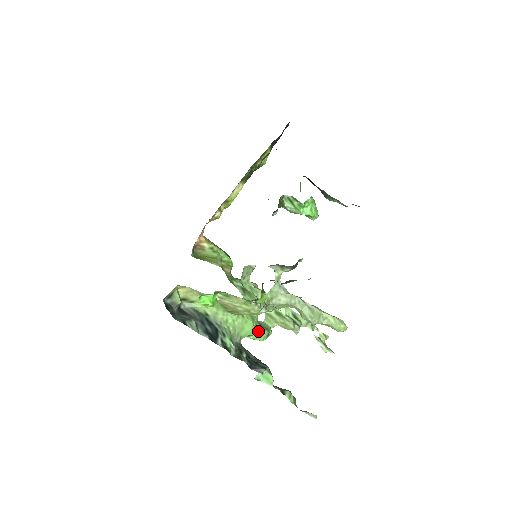
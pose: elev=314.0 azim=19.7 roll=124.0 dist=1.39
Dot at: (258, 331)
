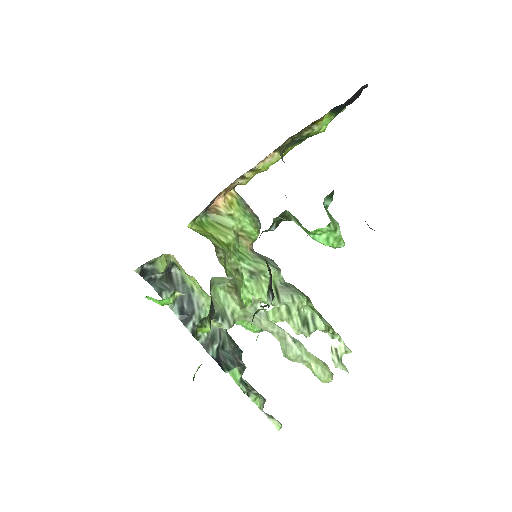
Dot at: (250, 323)
